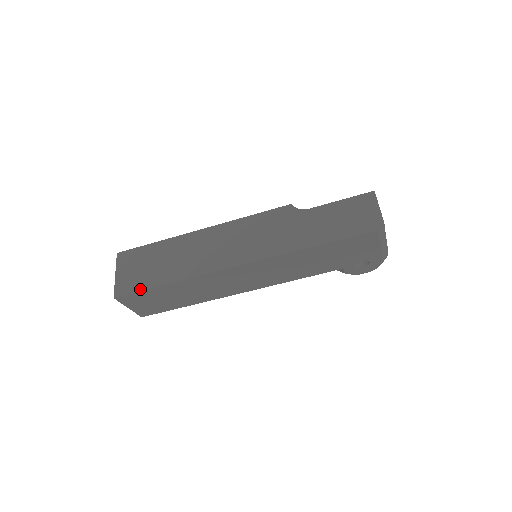
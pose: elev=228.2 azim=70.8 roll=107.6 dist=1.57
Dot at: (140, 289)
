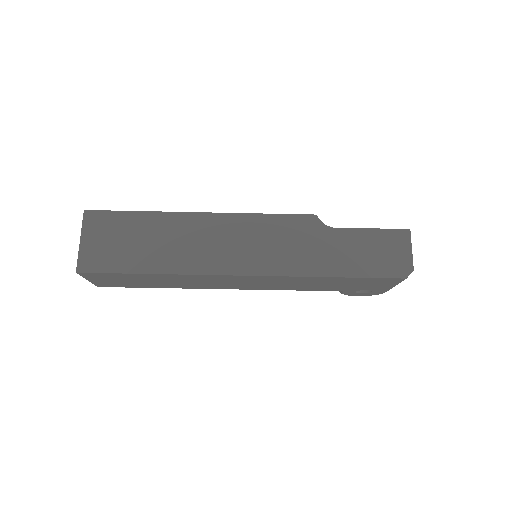
Dot at: (114, 270)
